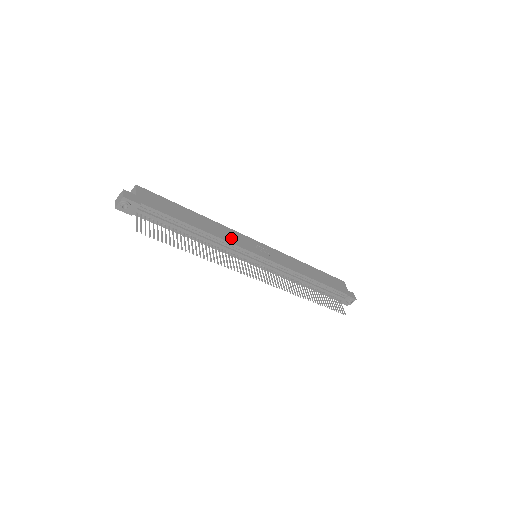
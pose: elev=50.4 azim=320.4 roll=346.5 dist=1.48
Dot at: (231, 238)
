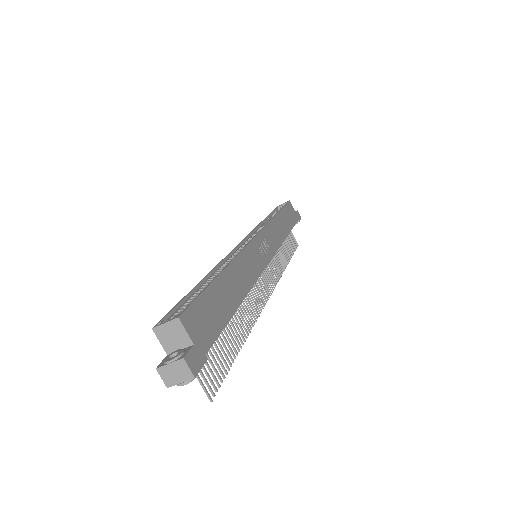
Dot at: (252, 270)
